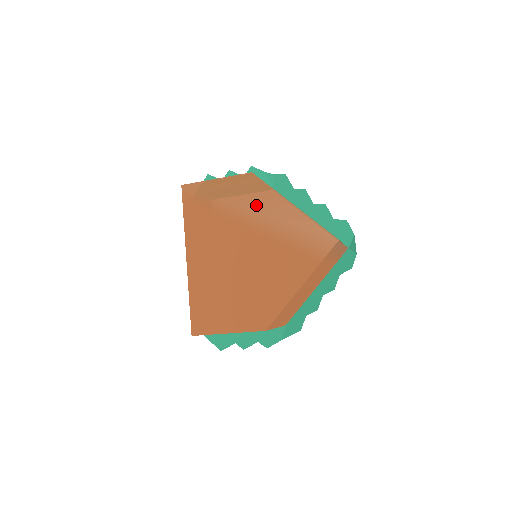
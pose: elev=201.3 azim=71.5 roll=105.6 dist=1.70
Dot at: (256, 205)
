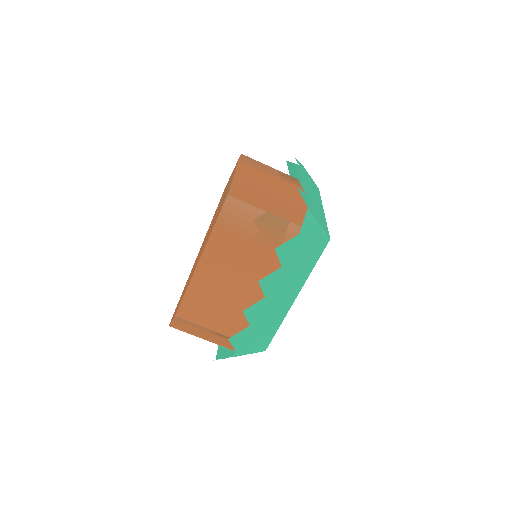
Dot at: (228, 184)
